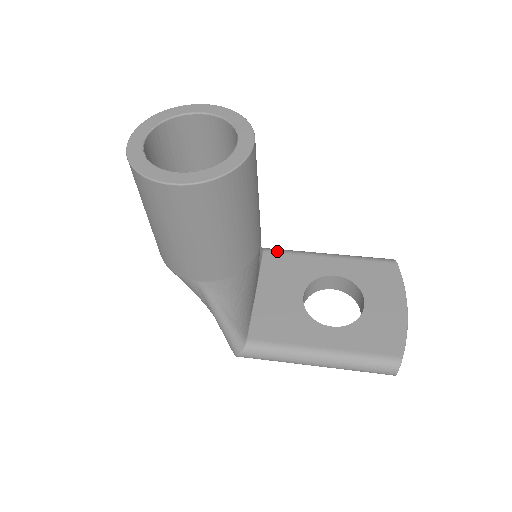
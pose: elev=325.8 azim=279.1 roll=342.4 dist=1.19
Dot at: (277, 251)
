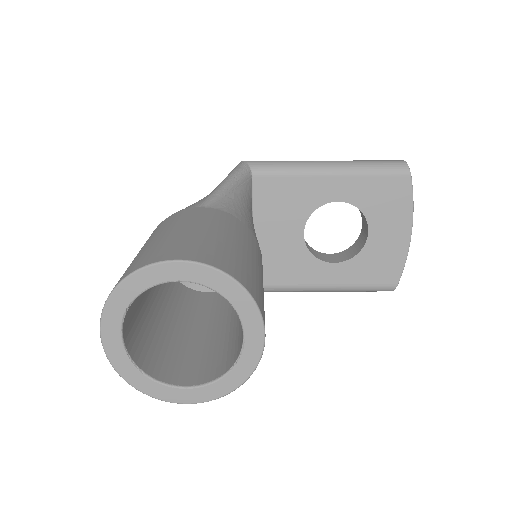
Dot at: (269, 173)
